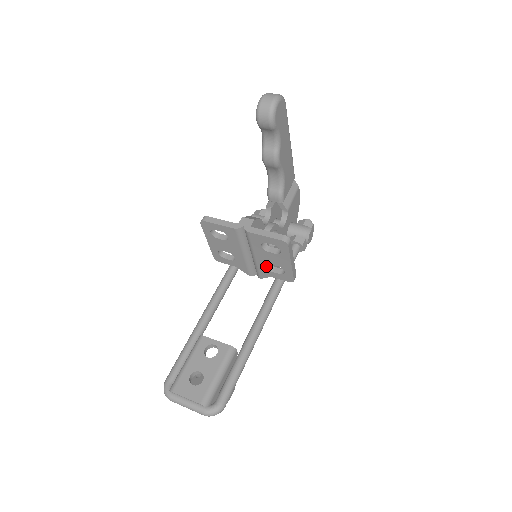
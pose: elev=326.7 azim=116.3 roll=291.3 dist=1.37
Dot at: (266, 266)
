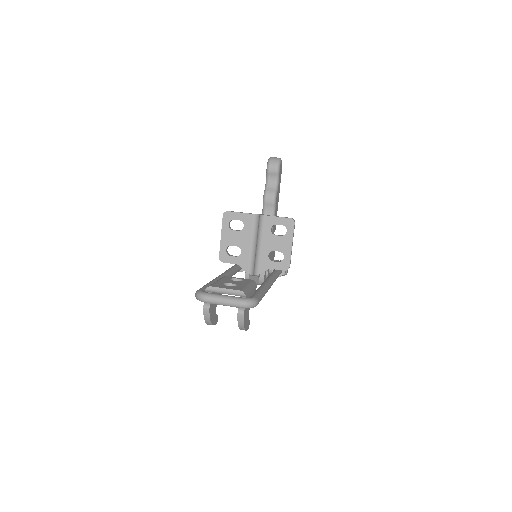
Dot at: (268, 255)
